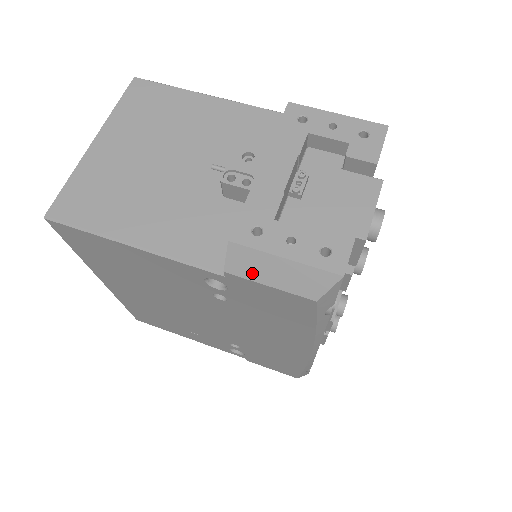
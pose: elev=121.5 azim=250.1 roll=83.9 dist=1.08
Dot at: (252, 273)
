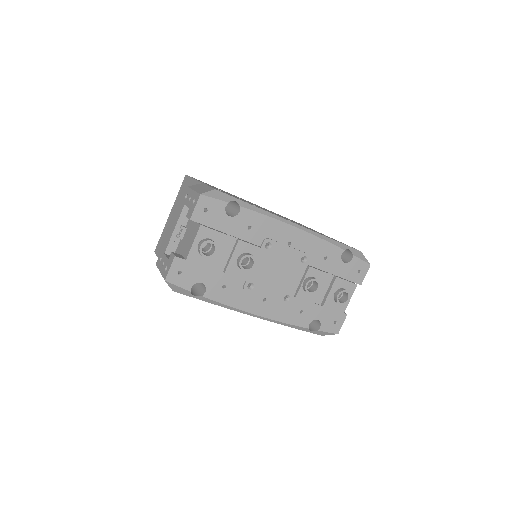
Dot at: occluded
